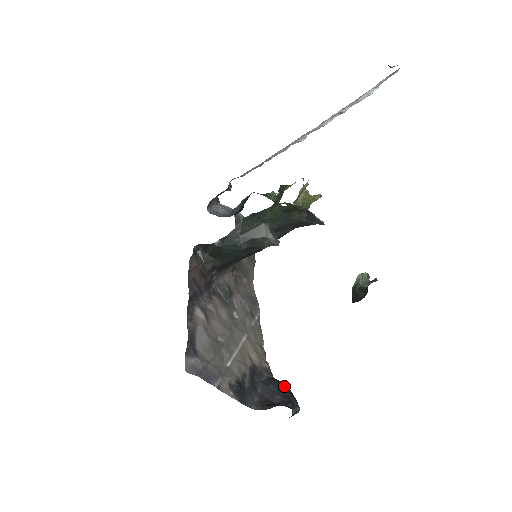
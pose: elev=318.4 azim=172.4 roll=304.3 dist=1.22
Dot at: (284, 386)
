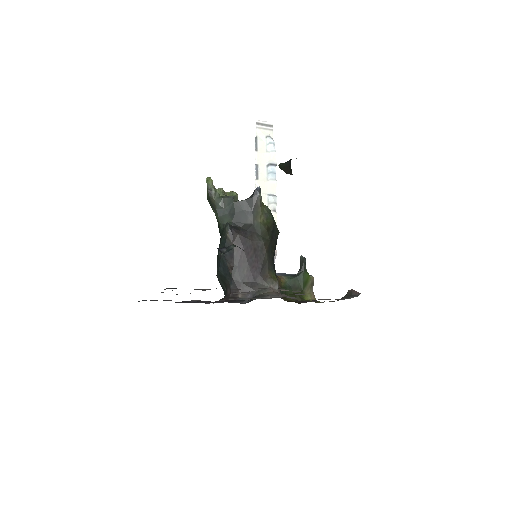
Dot at: occluded
